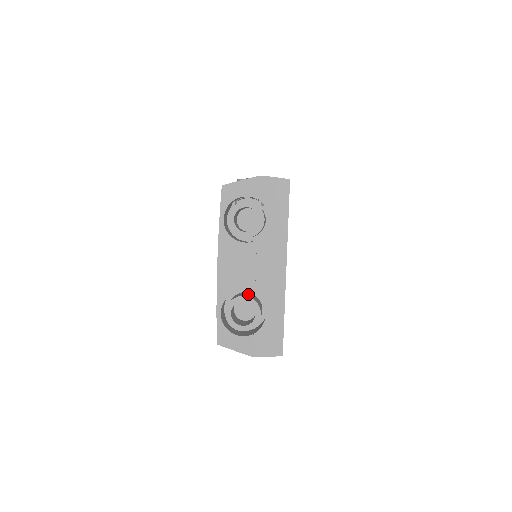
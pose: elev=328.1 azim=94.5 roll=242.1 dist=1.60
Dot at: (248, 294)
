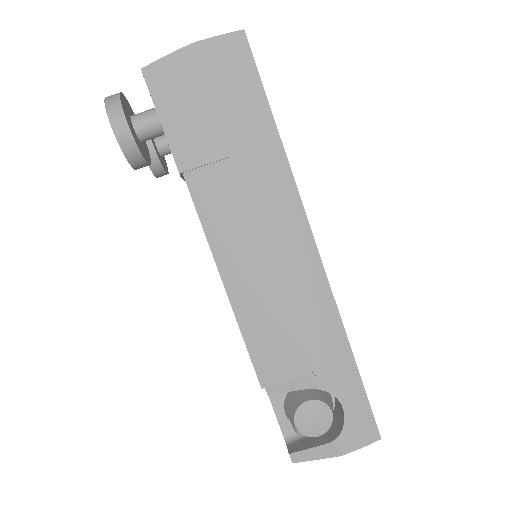
Dot at: occluded
